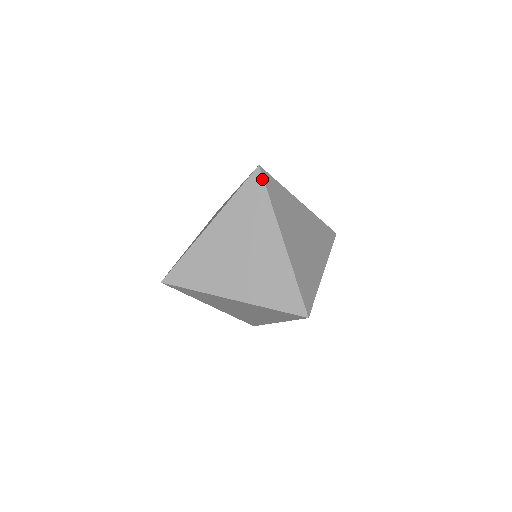
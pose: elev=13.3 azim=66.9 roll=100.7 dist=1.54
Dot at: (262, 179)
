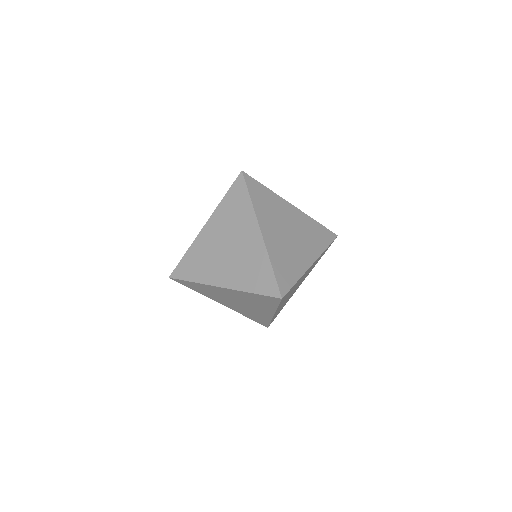
Dot at: (244, 182)
